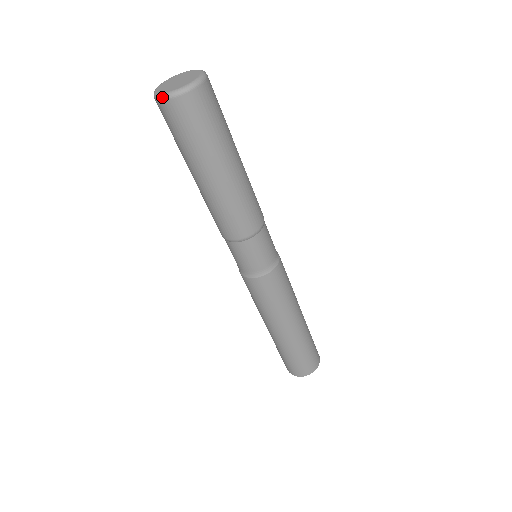
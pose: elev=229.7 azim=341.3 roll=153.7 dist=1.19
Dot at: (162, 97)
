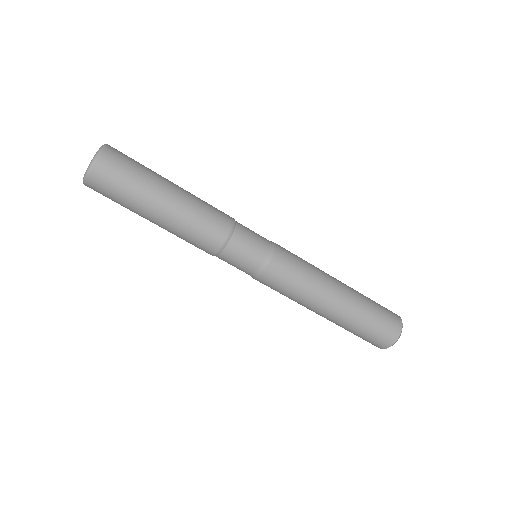
Dot at: (89, 168)
